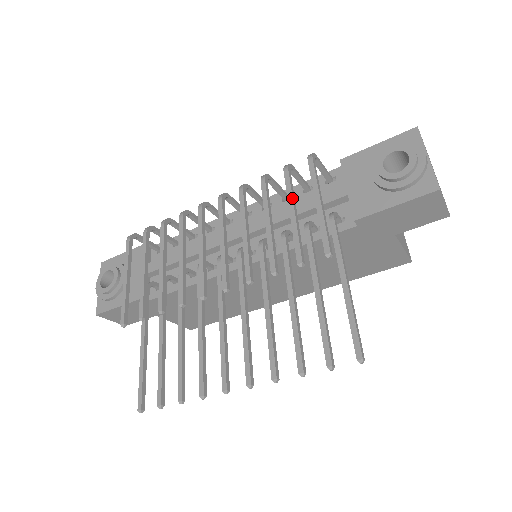
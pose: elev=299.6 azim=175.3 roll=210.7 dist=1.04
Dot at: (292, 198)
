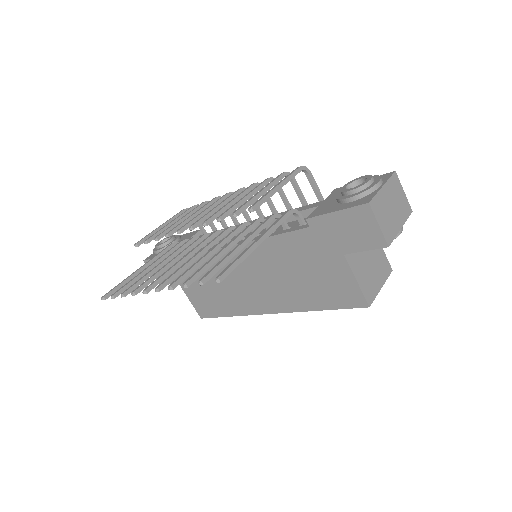
Dot at: (268, 185)
